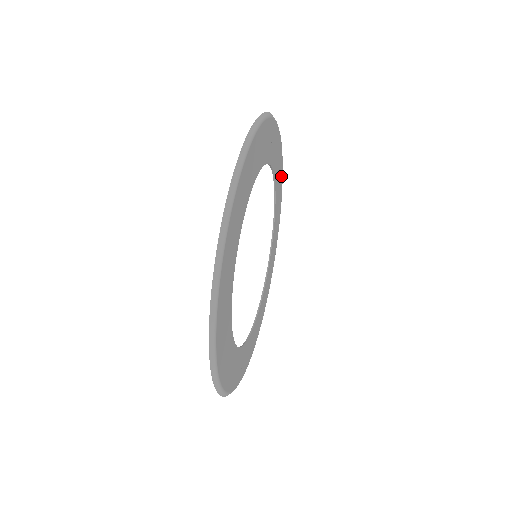
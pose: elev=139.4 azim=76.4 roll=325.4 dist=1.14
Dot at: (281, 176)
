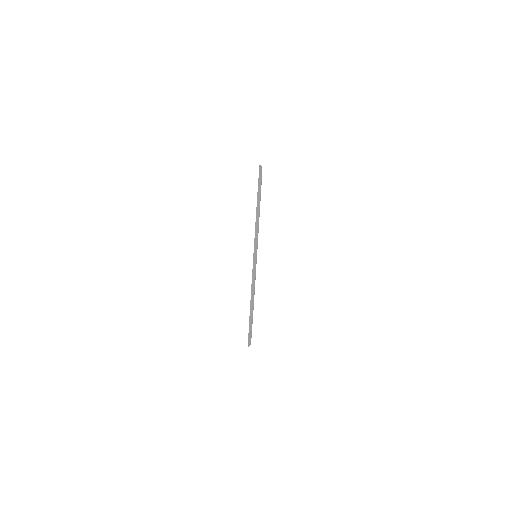
Dot at: occluded
